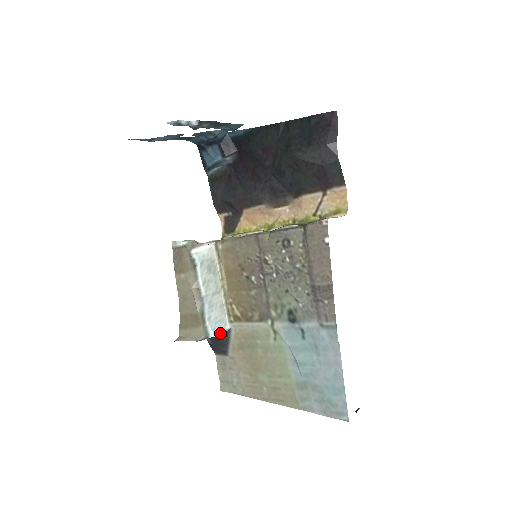
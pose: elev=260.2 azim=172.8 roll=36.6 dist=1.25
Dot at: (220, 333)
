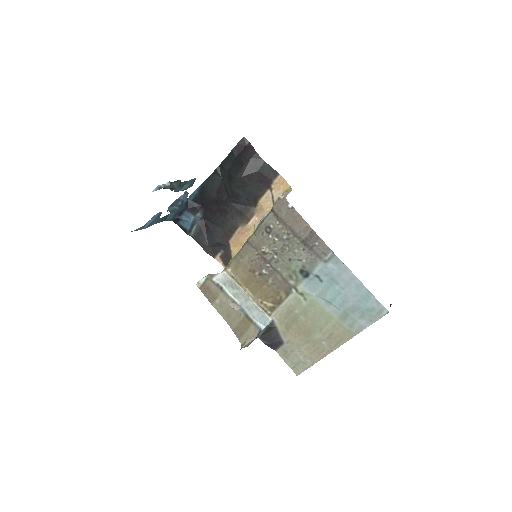
Dot at: (267, 324)
